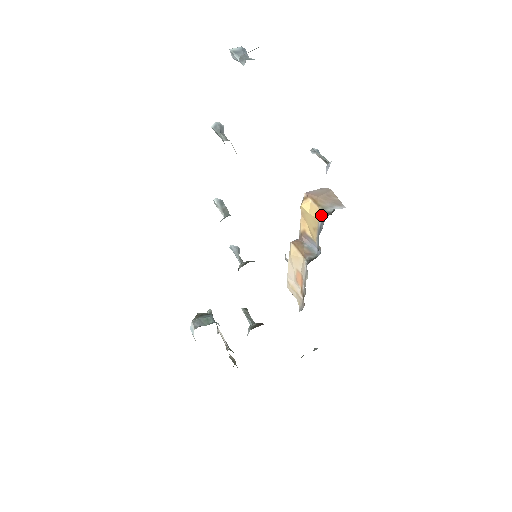
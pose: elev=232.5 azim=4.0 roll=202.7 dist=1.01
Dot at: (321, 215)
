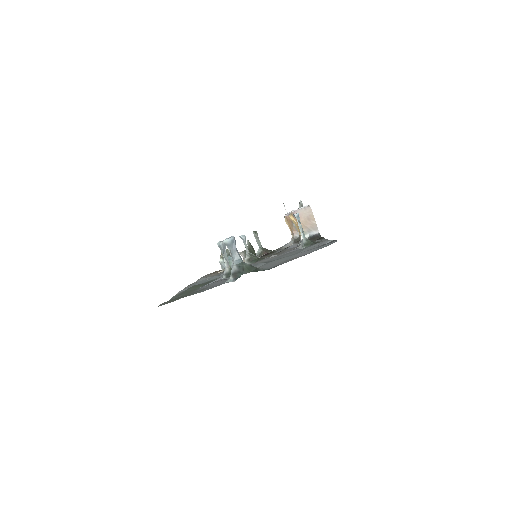
Dot at: (300, 239)
